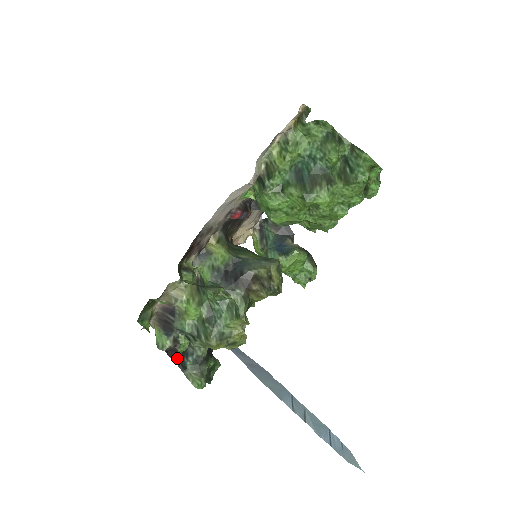
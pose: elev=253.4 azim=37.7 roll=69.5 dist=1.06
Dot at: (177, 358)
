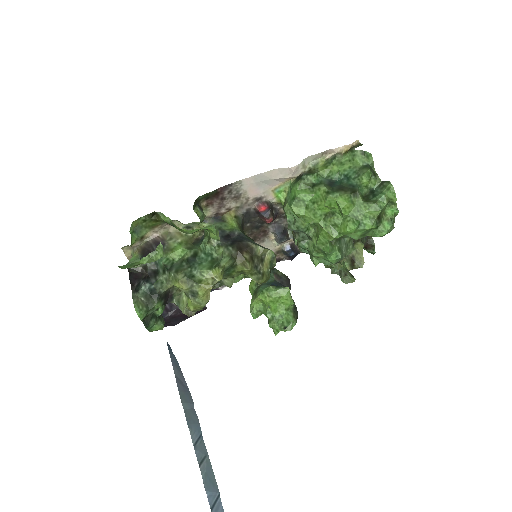
Dot at: (143, 262)
